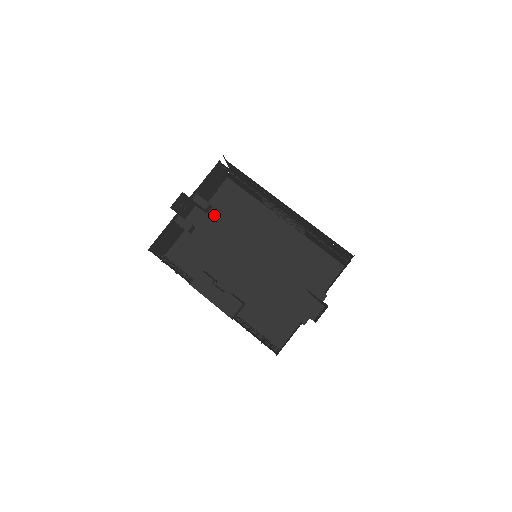
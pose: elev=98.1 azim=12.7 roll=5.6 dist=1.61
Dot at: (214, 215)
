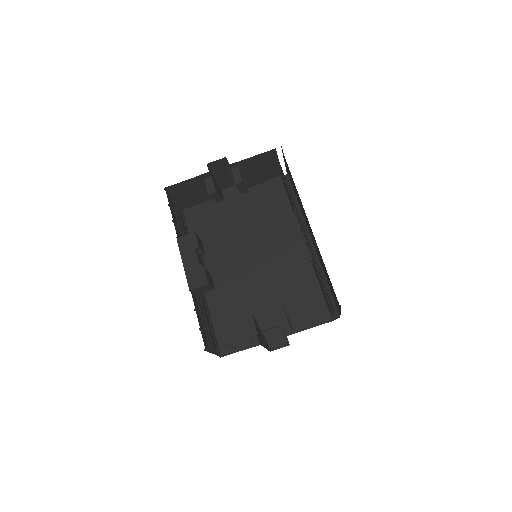
Dot at: (247, 201)
